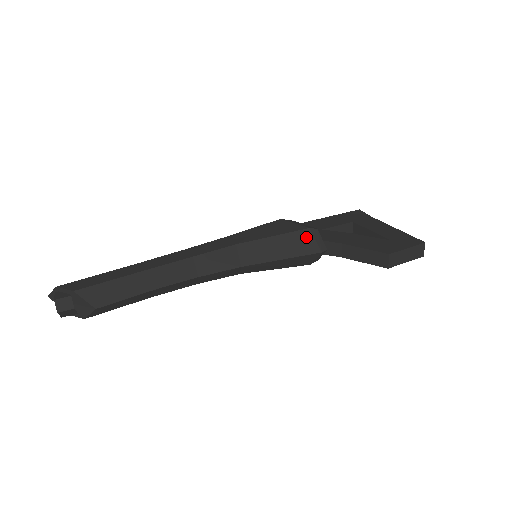
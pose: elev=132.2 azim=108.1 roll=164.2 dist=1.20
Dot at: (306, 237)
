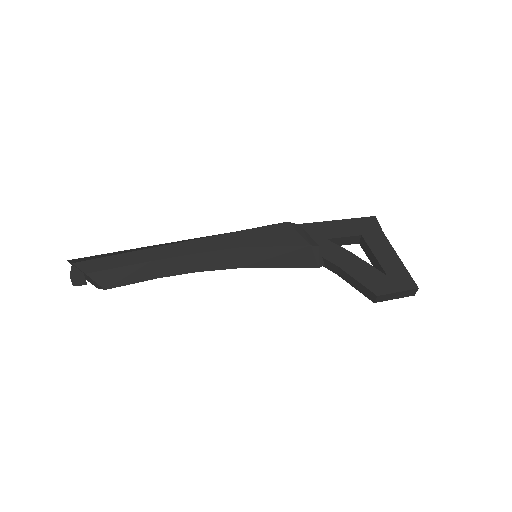
Dot at: (306, 253)
